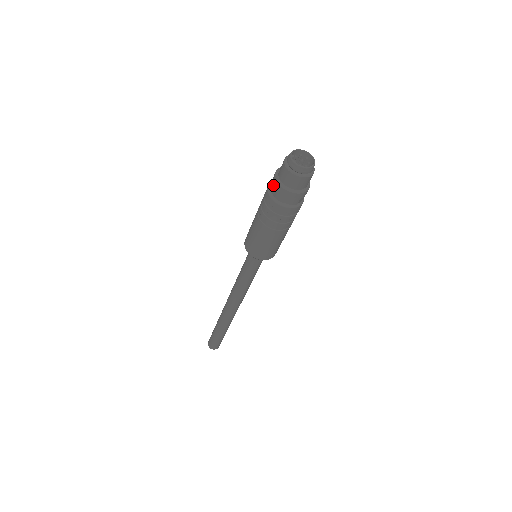
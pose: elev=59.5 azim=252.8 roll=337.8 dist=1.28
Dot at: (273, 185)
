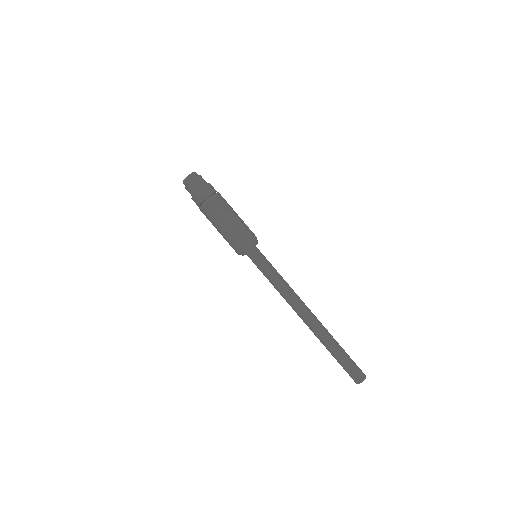
Dot at: occluded
